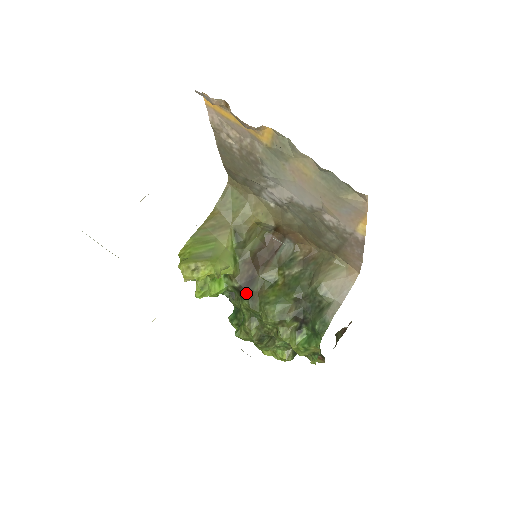
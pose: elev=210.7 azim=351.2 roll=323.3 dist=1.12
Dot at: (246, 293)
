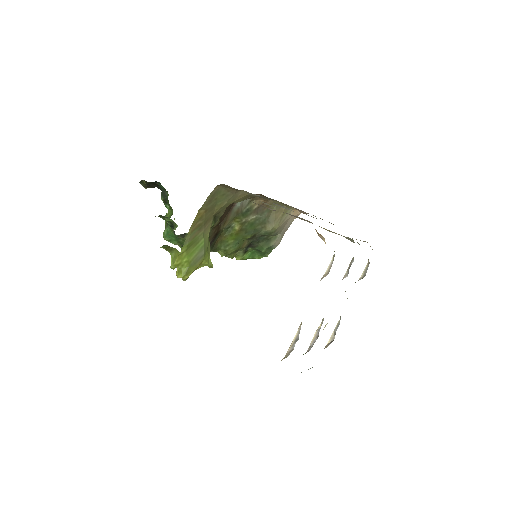
Dot at: (211, 246)
